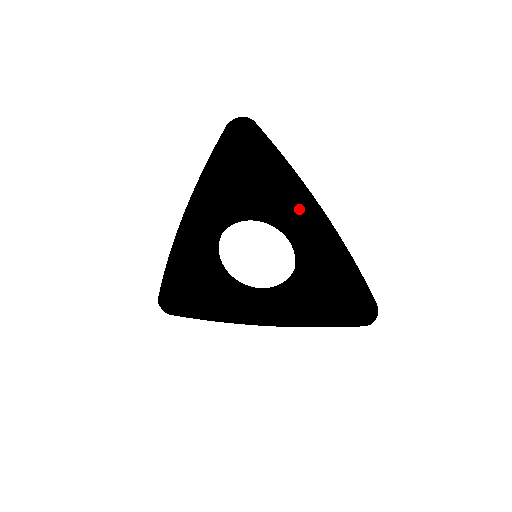
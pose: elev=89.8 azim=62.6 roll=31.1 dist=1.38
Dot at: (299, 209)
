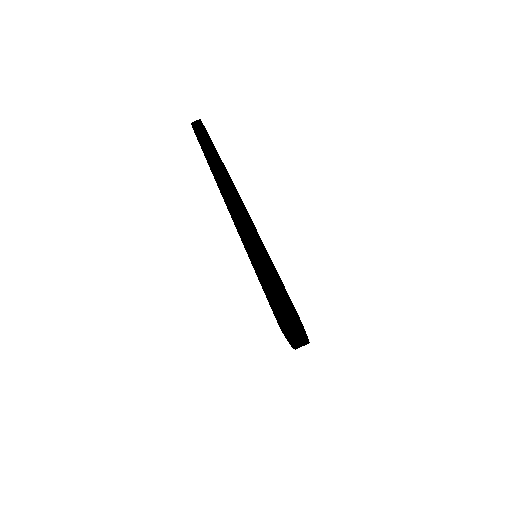
Dot at: occluded
